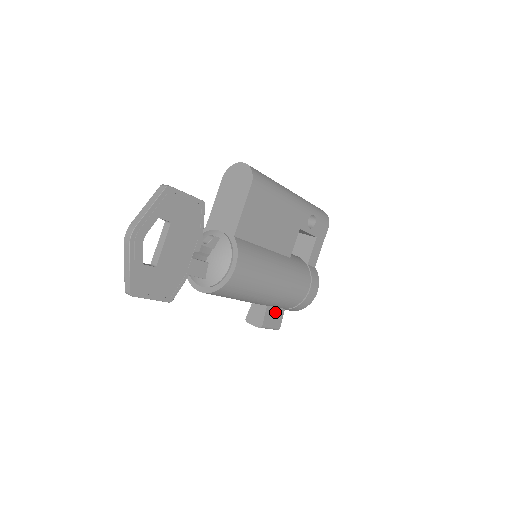
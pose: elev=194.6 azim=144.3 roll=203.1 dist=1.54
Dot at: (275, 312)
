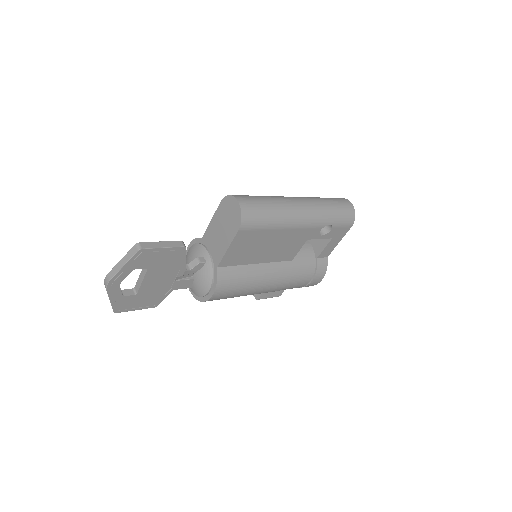
Dot at: occluded
